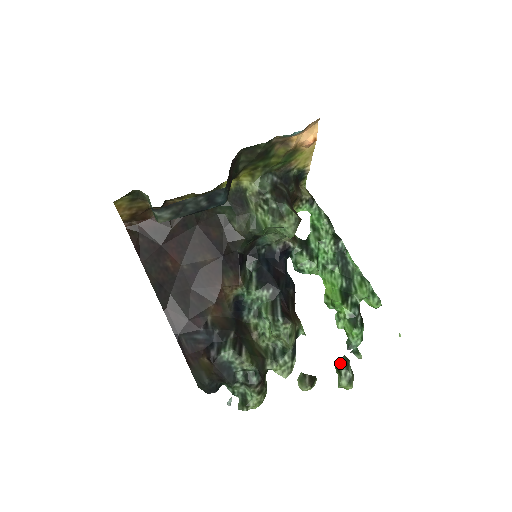
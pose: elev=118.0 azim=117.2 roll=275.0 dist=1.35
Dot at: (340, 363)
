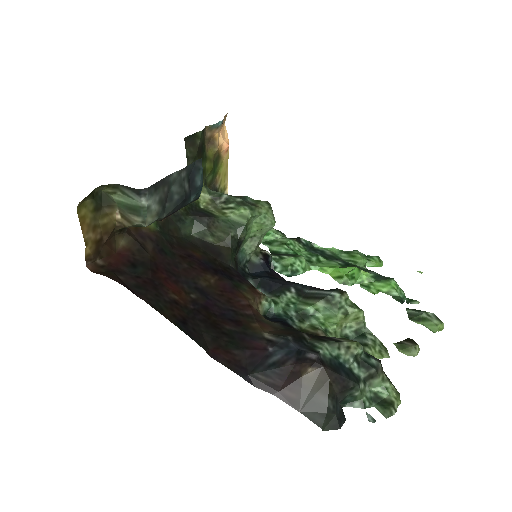
Dot at: (412, 314)
